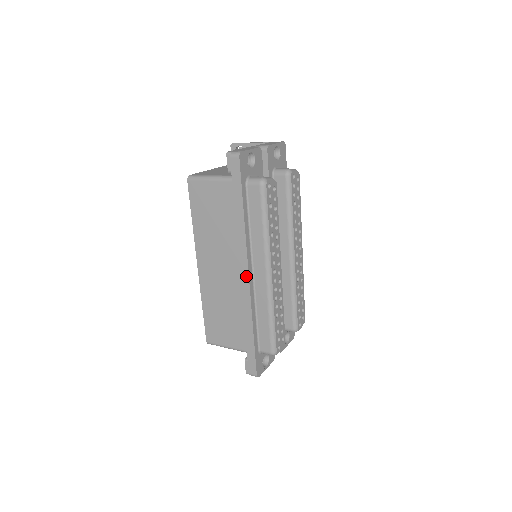
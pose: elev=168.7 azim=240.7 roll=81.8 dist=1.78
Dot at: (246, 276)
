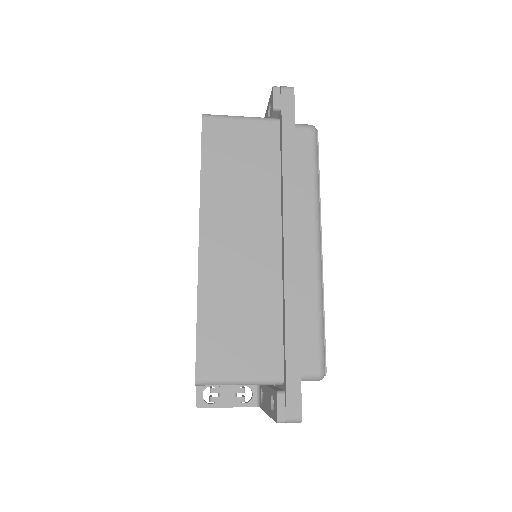
Dot at: (293, 241)
